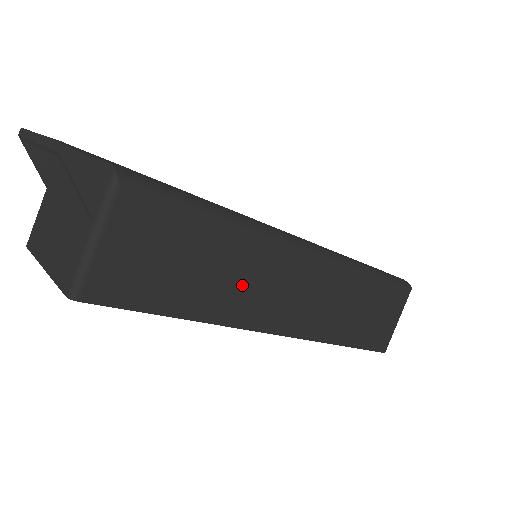
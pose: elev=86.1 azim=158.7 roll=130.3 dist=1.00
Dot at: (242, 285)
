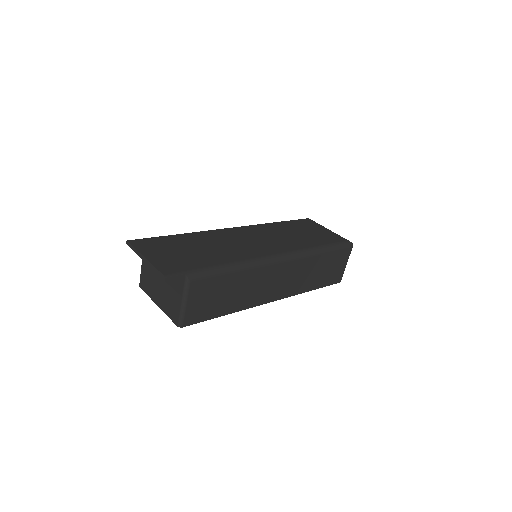
Dot at: (251, 290)
